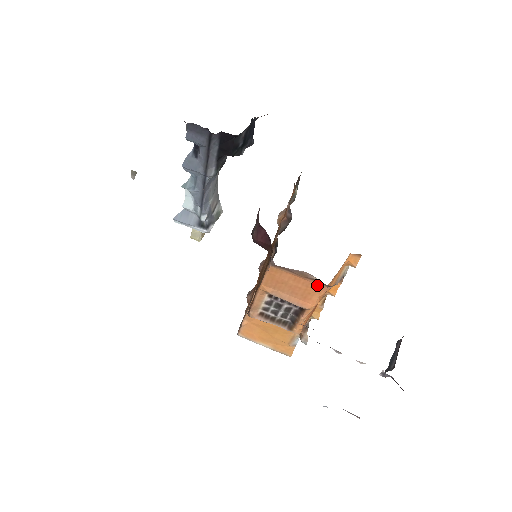
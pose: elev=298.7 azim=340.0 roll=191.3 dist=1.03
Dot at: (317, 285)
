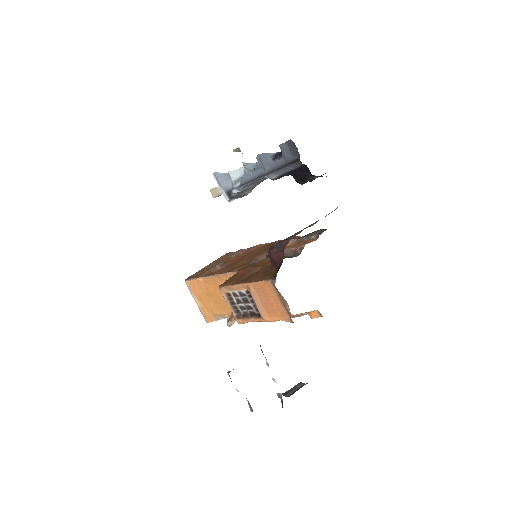
Dot at: (286, 314)
